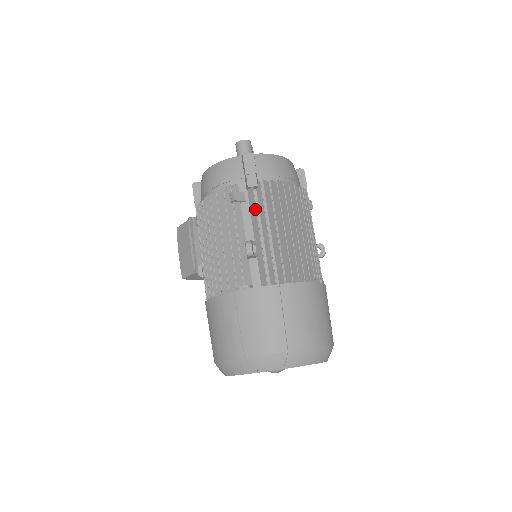
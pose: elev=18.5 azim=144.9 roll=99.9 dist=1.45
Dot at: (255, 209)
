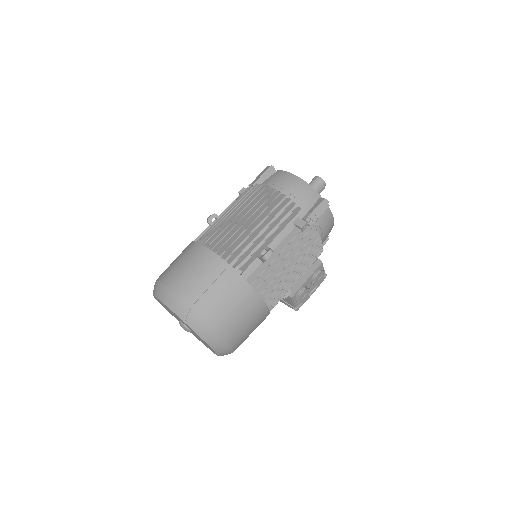
Dot at: (238, 198)
